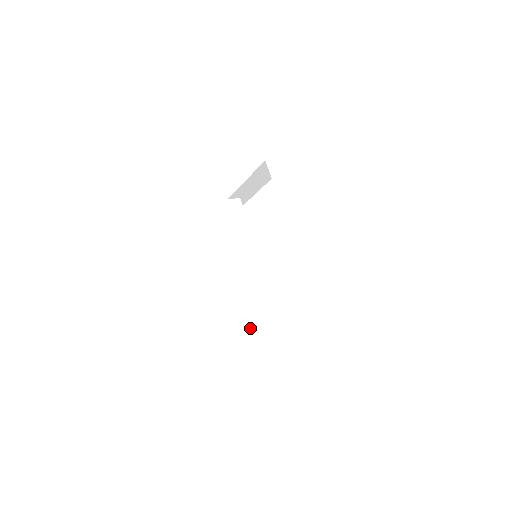
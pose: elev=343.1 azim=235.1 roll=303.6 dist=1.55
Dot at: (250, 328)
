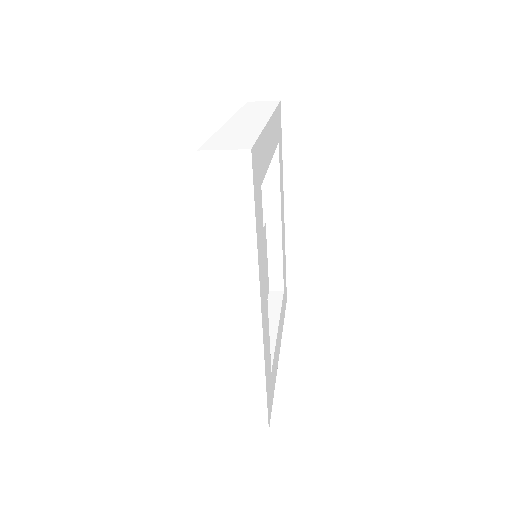
Dot at: occluded
